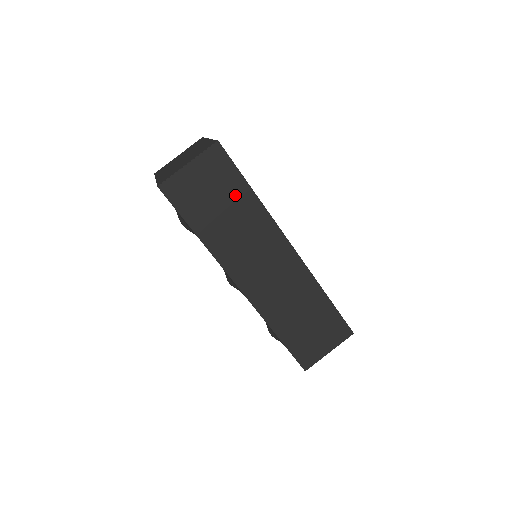
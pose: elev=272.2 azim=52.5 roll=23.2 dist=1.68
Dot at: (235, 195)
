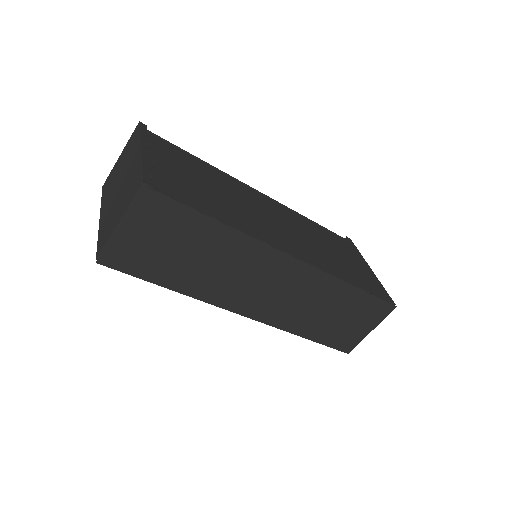
Dot at: (196, 234)
